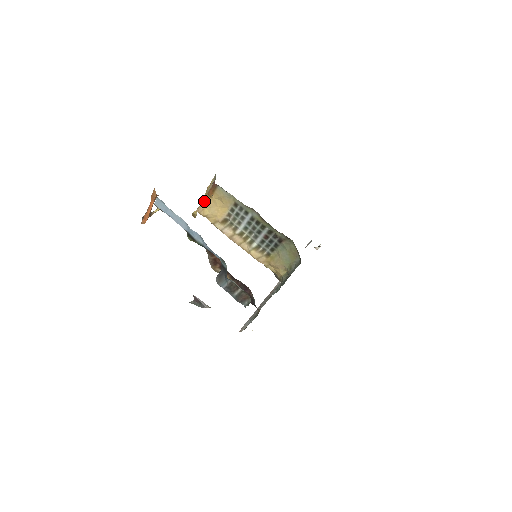
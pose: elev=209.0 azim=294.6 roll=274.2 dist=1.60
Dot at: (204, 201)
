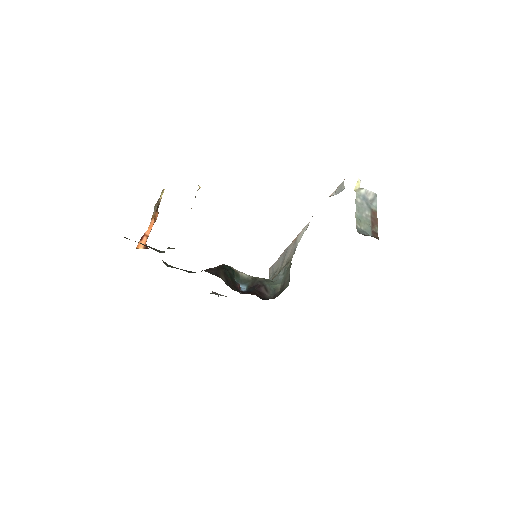
Dot at: occluded
